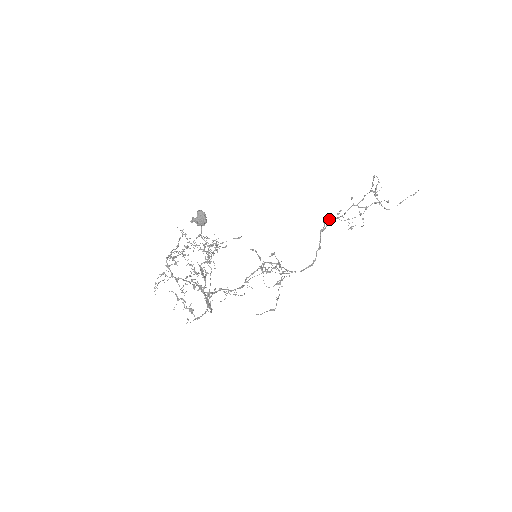
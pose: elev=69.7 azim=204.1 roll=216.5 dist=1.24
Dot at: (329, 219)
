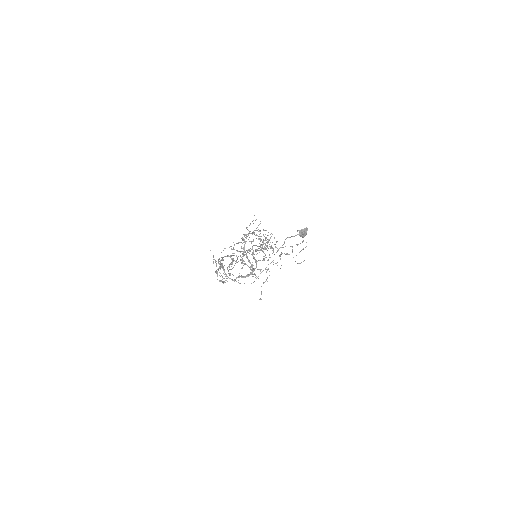
Dot at: occluded
